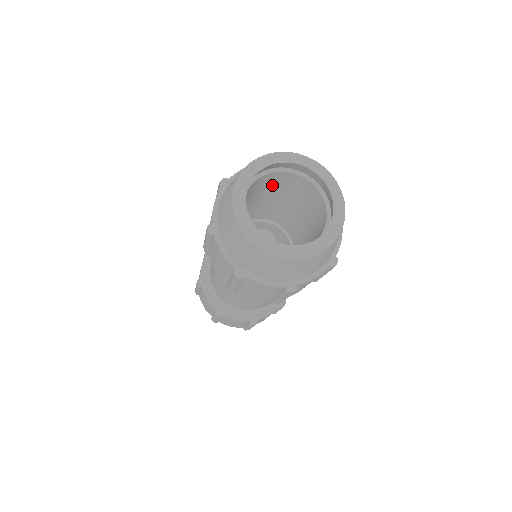
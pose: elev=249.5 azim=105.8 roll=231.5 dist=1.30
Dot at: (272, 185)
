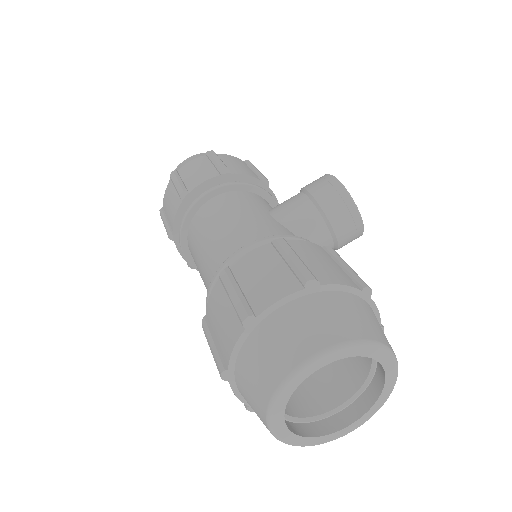
Dot at: occluded
